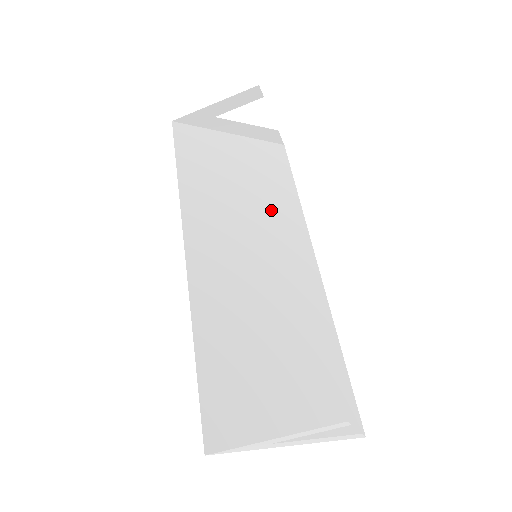
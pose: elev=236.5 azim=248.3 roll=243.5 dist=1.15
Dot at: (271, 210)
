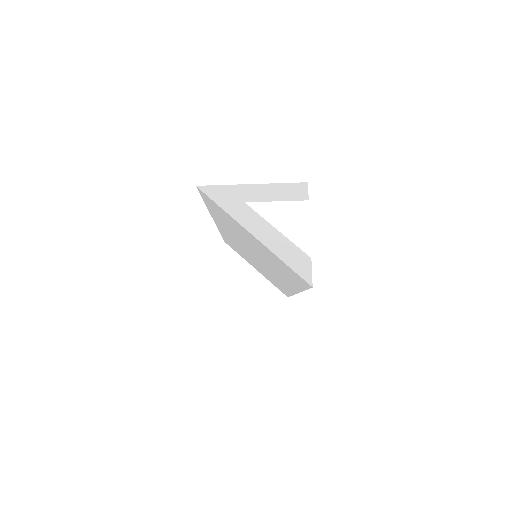
Dot at: (271, 276)
